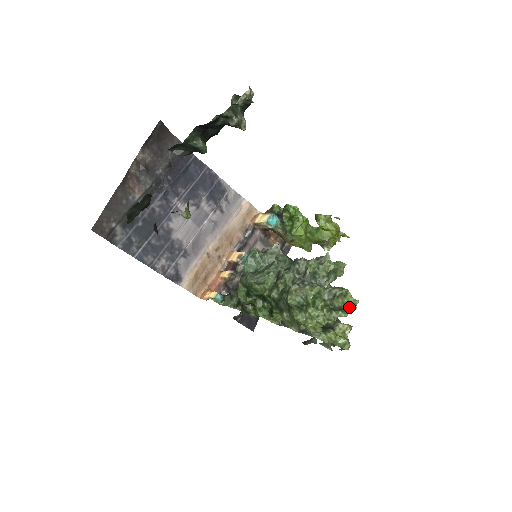
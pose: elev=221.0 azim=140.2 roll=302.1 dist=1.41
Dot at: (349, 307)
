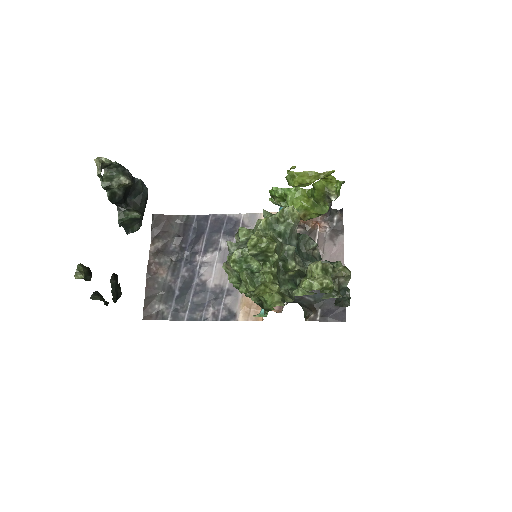
Dot at: (263, 249)
